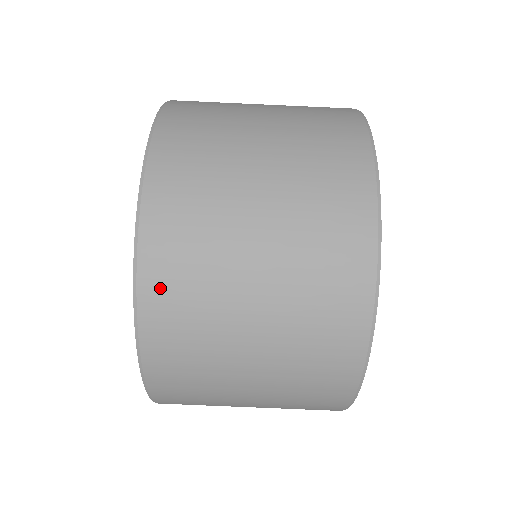
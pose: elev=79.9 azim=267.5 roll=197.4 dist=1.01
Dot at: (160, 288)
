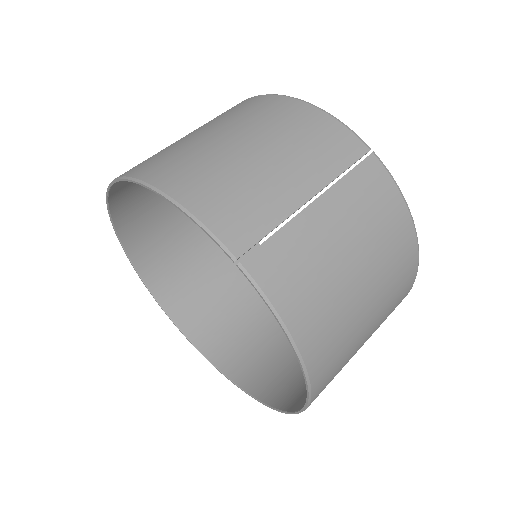
Dot at: occluded
